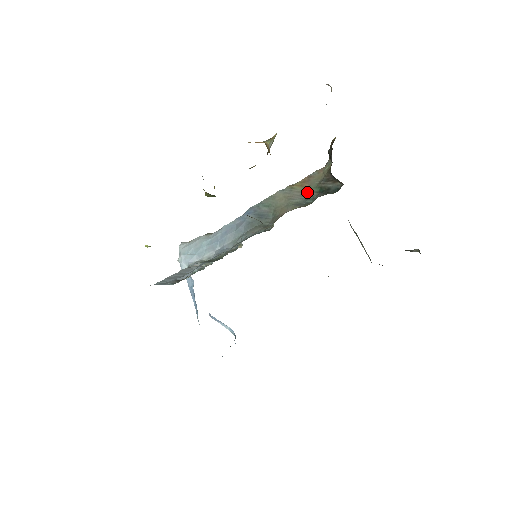
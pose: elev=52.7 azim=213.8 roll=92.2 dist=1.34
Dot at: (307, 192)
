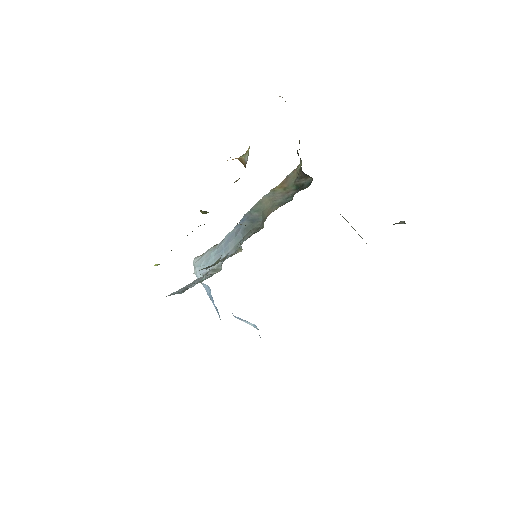
Dot at: (287, 192)
